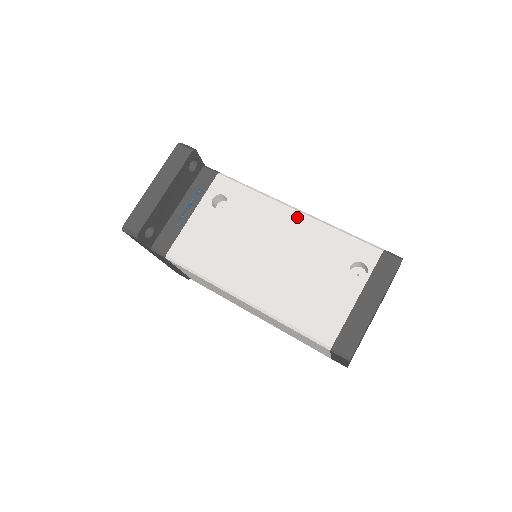
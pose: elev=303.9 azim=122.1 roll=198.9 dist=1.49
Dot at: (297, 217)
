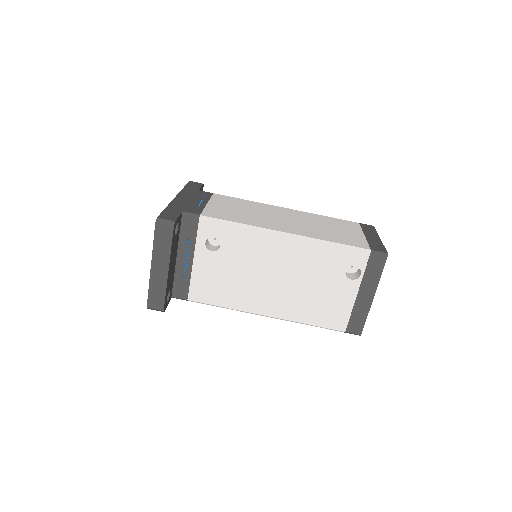
Dot at: (289, 242)
